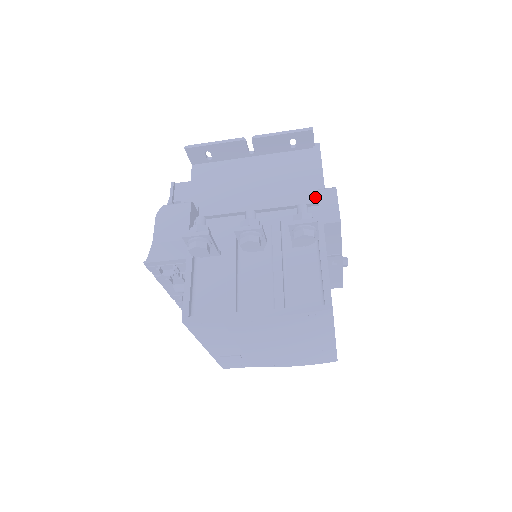
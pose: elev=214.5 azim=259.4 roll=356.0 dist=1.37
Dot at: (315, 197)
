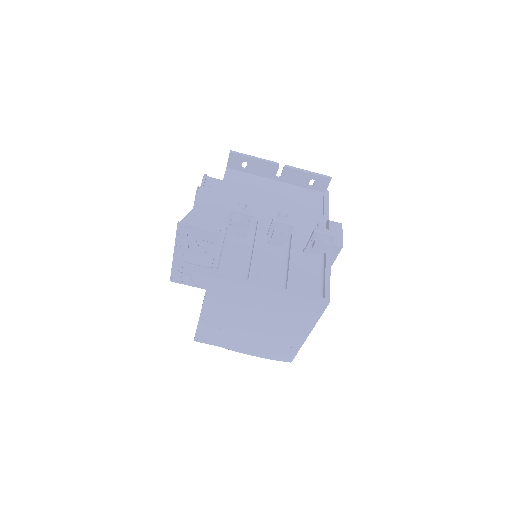
Dot at: occluded
